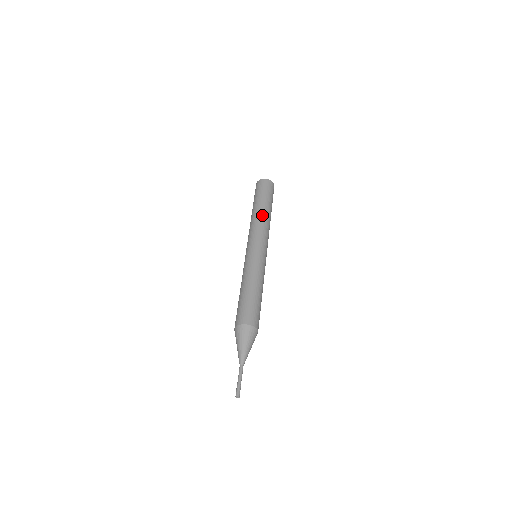
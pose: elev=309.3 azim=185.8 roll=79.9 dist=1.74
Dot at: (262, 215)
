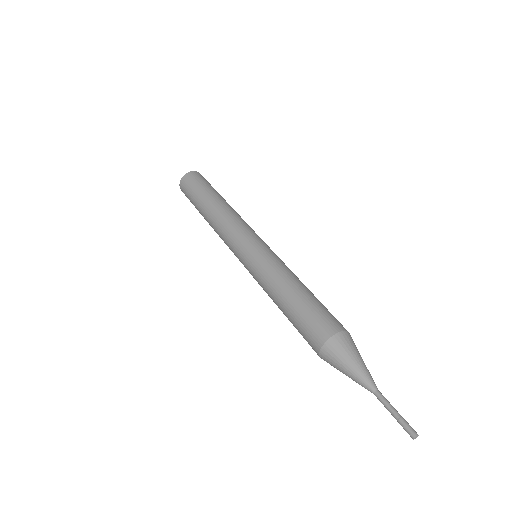
Dot at: (220, 209)
